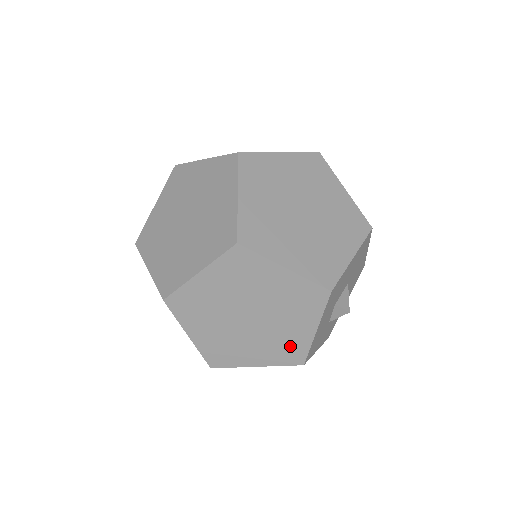
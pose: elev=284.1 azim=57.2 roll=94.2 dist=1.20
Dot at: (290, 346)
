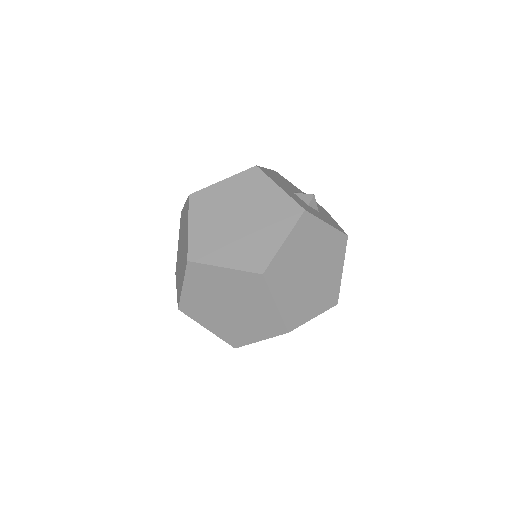
Dot at: (281, 209)
